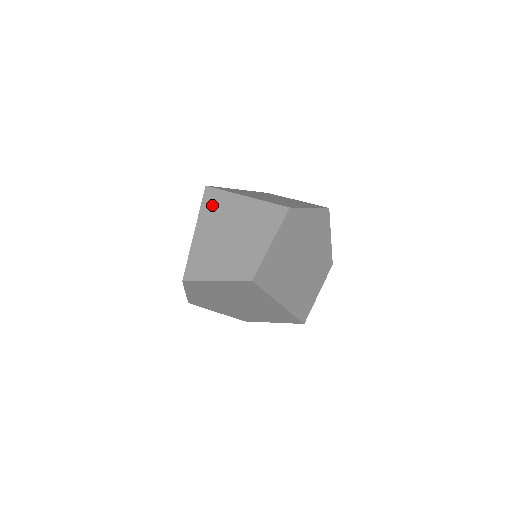
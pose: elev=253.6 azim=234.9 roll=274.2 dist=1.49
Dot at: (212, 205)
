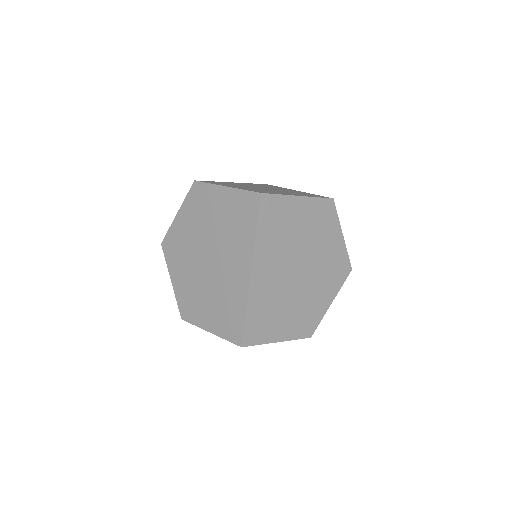
Dot at: (264, 185)
